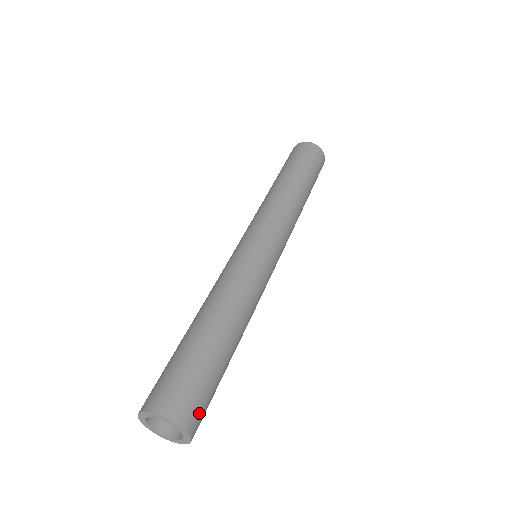
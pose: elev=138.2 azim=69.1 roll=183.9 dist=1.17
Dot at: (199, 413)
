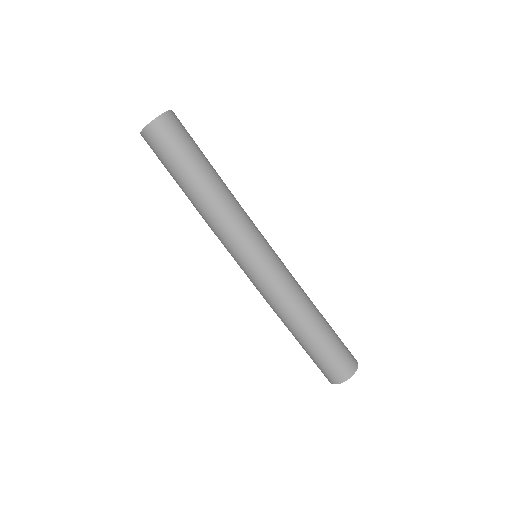
Dot at: (174, 126)
